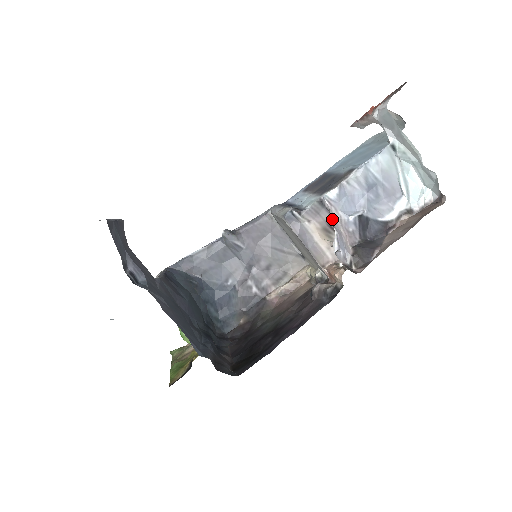
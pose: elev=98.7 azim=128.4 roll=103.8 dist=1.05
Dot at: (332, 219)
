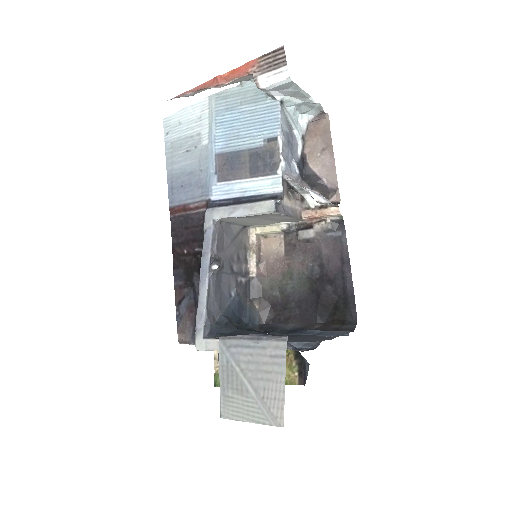
Dot at: (289, 184)
